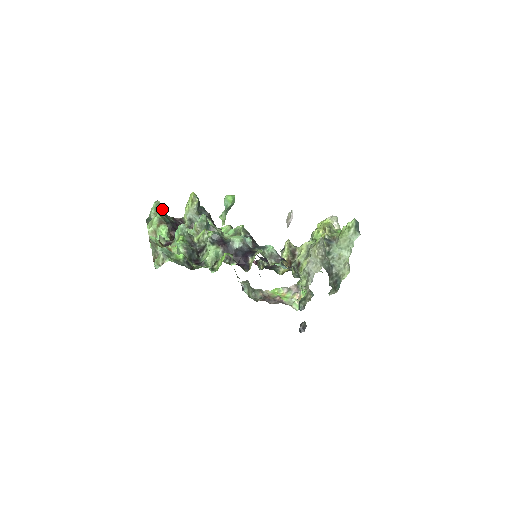
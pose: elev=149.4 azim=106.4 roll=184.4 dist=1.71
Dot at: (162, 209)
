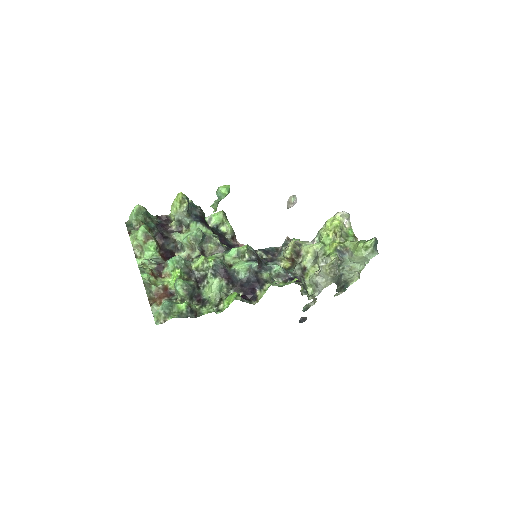
Dot at: (144, 213)
